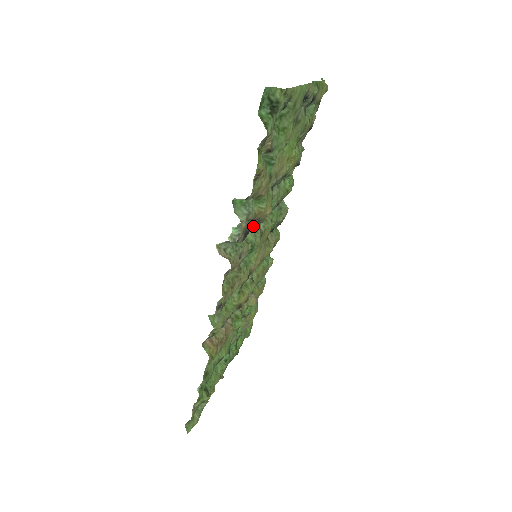
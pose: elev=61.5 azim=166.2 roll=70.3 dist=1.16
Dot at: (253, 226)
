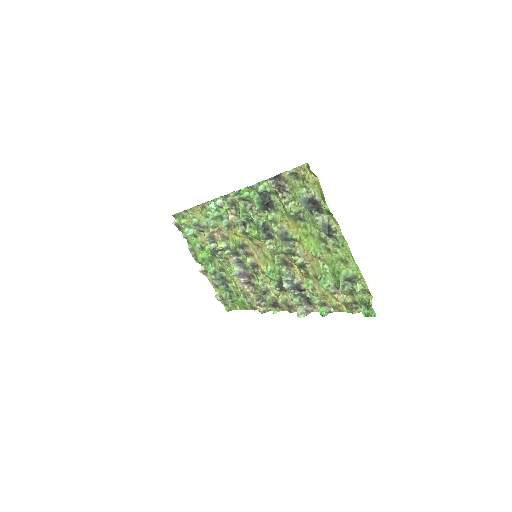
Dot at: (281, 272)
